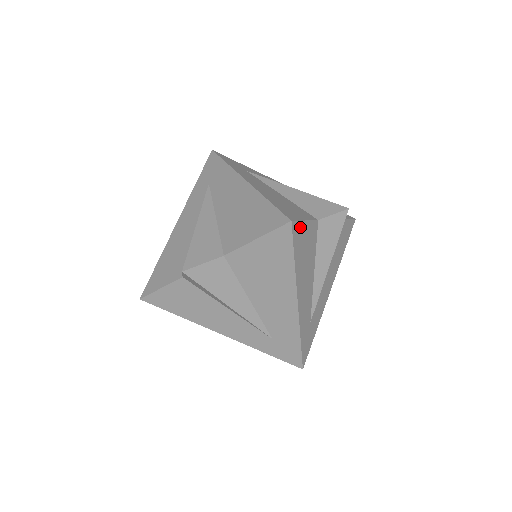
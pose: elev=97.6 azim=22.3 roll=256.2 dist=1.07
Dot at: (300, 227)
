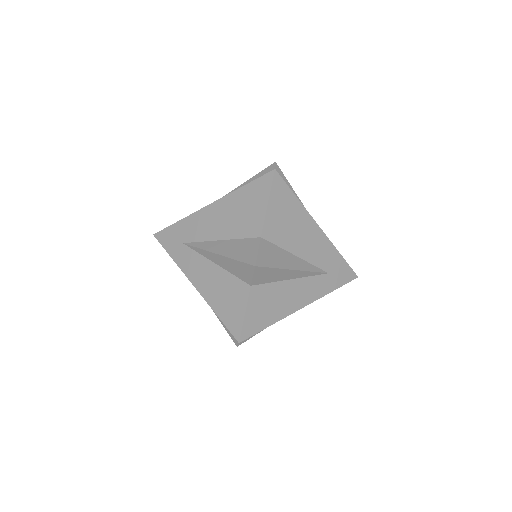
Dot at: occluded
